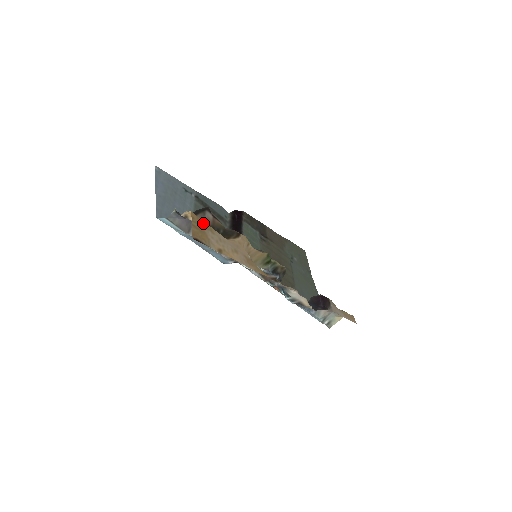
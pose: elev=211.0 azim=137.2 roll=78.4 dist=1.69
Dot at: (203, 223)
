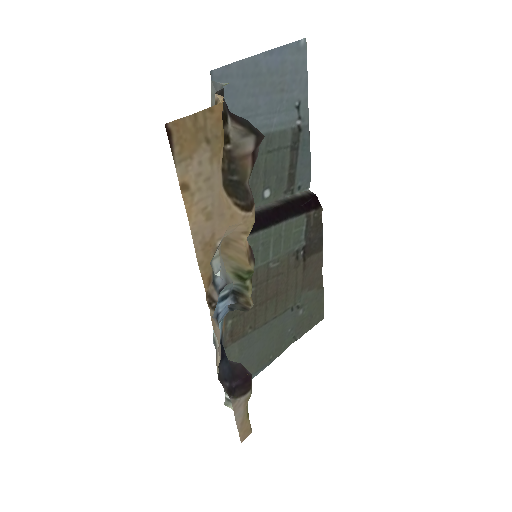
Dot at: (217, 134)
